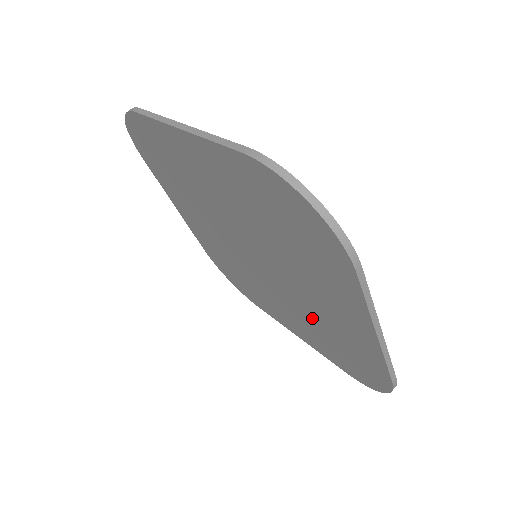
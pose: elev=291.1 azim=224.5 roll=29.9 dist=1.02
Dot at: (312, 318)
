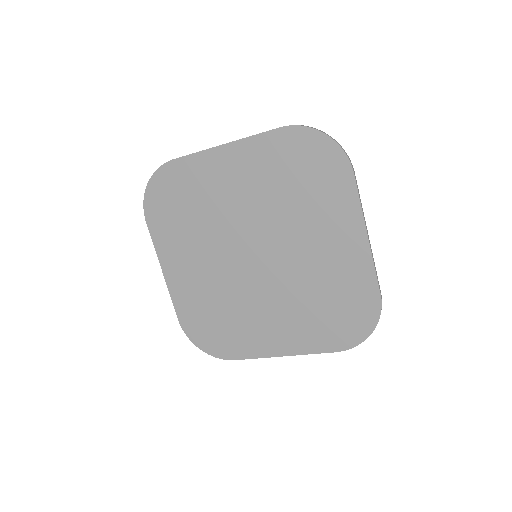
Dot at: (308, 288)
